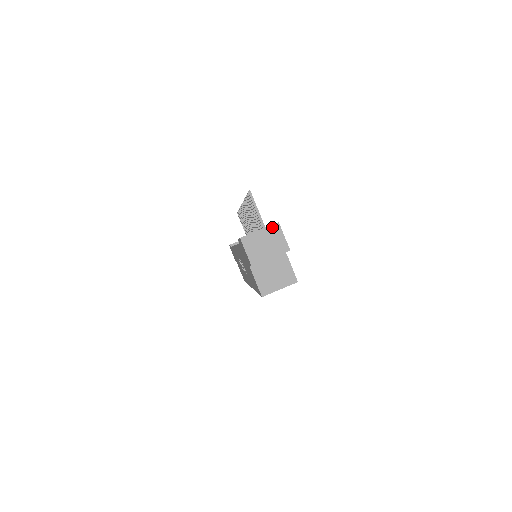
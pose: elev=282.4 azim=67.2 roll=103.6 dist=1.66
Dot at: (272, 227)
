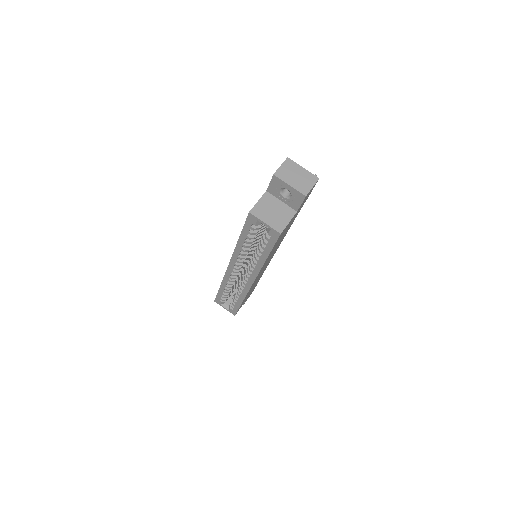
Dot at: (312, 175)
